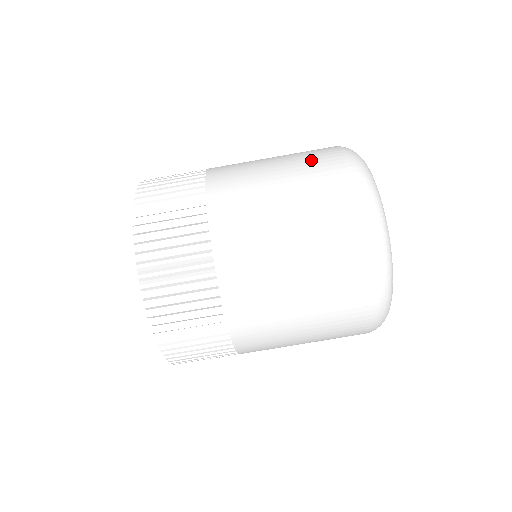
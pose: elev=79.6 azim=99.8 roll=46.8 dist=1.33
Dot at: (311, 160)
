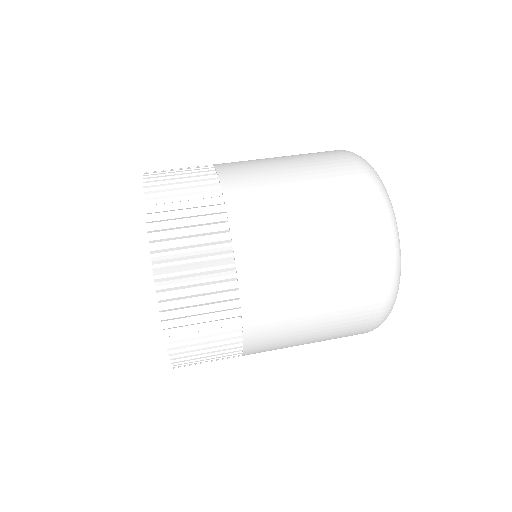
Dot at: occluded
